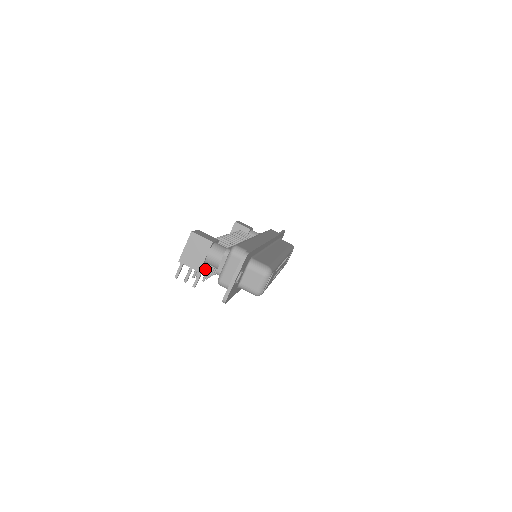
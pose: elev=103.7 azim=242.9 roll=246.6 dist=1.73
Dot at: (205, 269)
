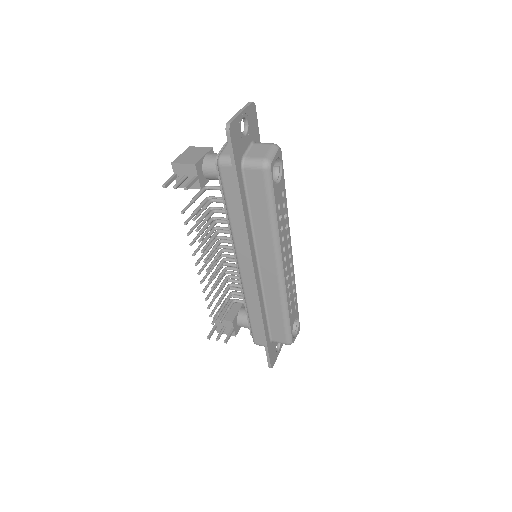
Dot at: (193, 253)
